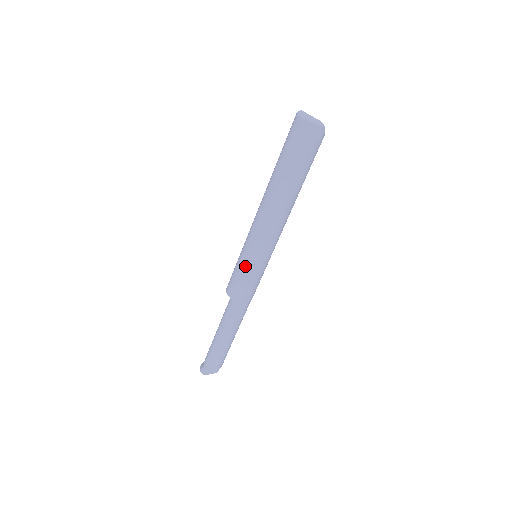
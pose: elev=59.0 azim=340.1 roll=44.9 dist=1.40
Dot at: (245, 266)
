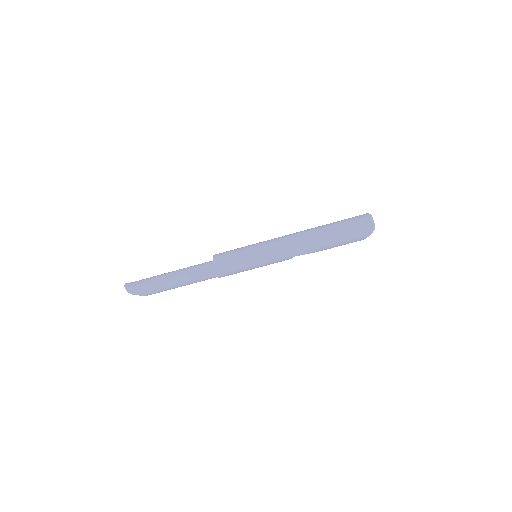
Dot at: (246, 249)
